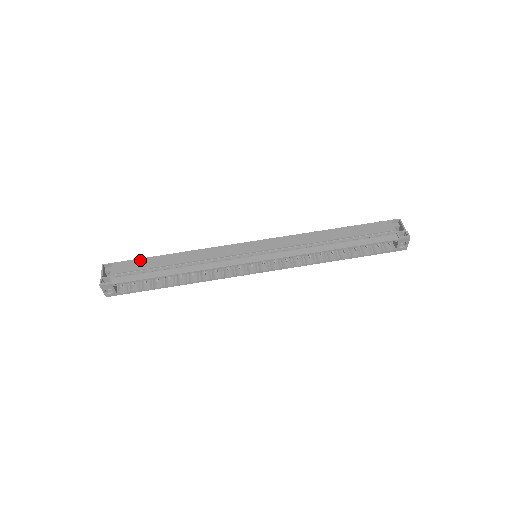
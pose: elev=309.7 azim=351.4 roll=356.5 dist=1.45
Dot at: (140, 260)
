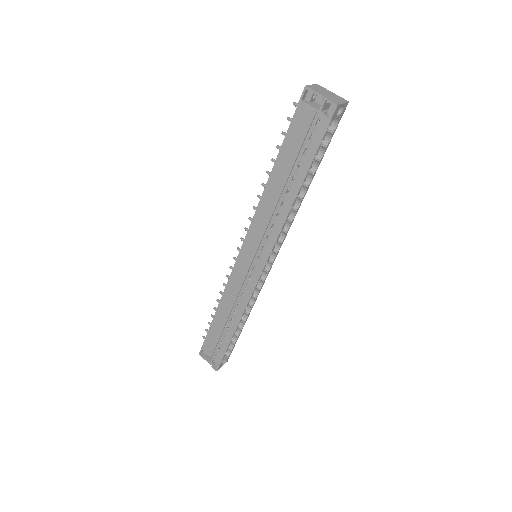
Dot at: (209, 334)
